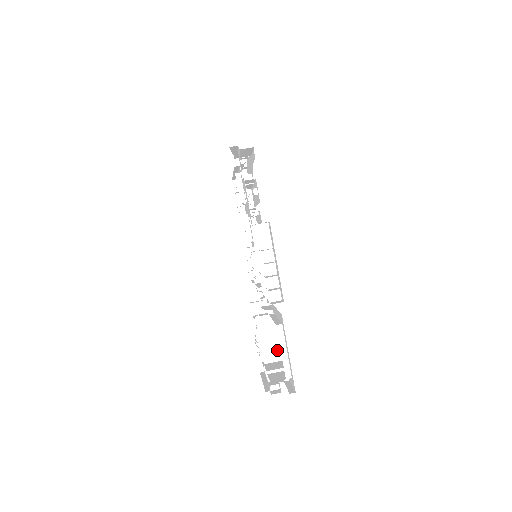
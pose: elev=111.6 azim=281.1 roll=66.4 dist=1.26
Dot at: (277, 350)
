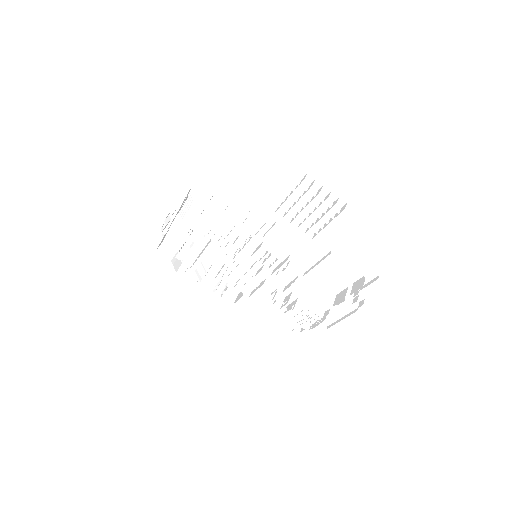
Dot at: (328, 292)
